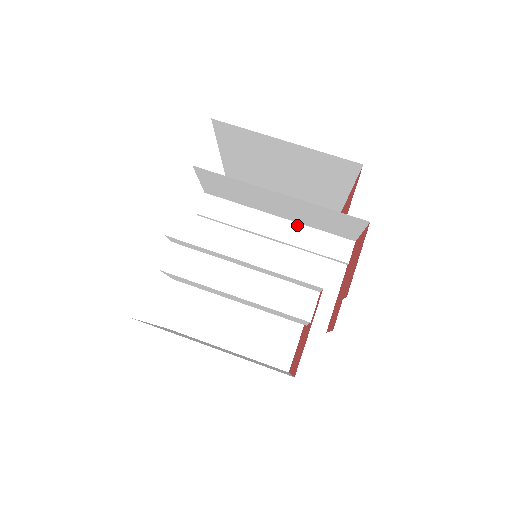
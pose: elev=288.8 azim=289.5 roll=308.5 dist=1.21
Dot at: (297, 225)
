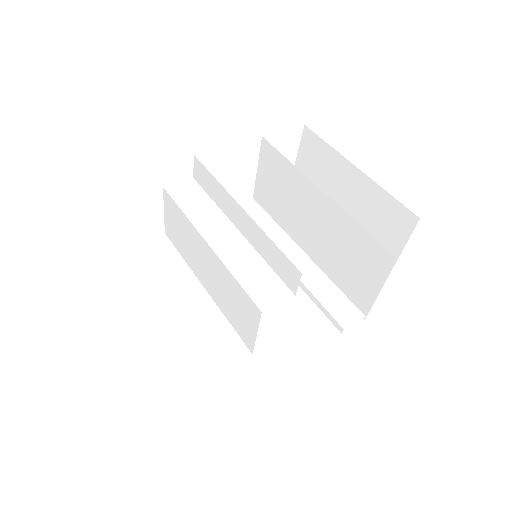
Dot at: (316, 267)
